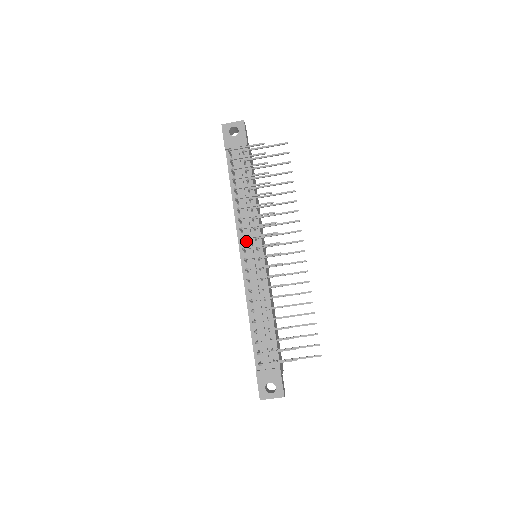
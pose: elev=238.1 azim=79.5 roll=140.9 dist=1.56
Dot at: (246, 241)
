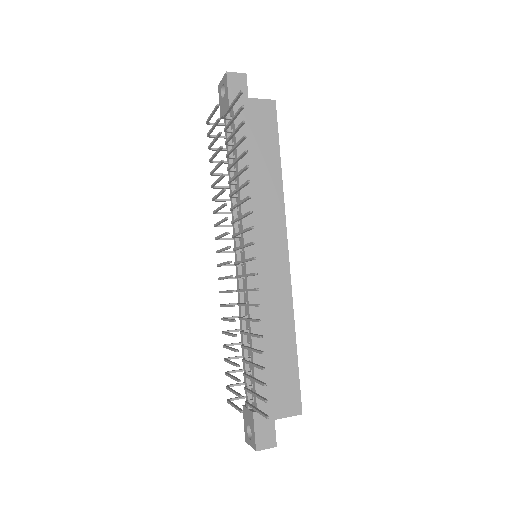
Dot at: occluded
